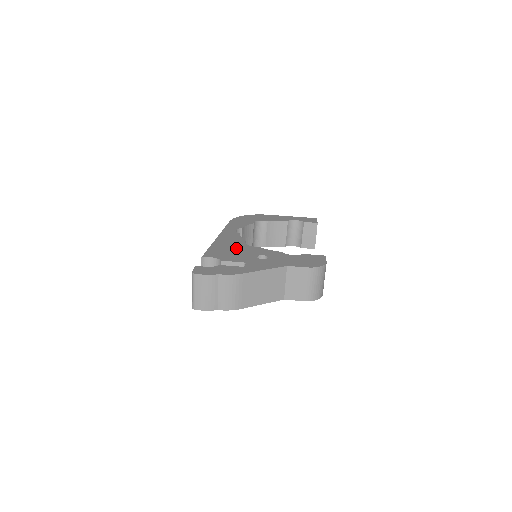
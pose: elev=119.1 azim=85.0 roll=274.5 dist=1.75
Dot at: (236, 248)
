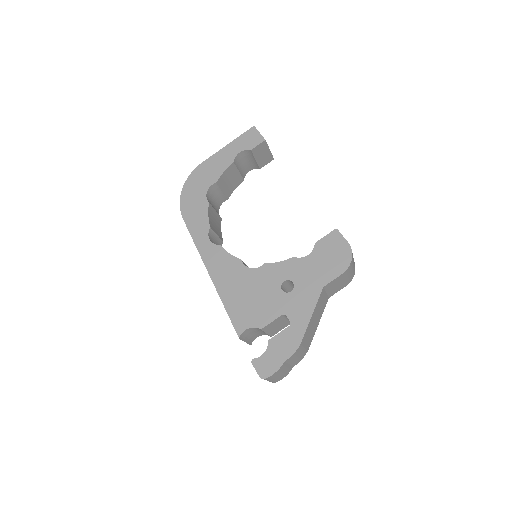
Dot at: (249, 287)
